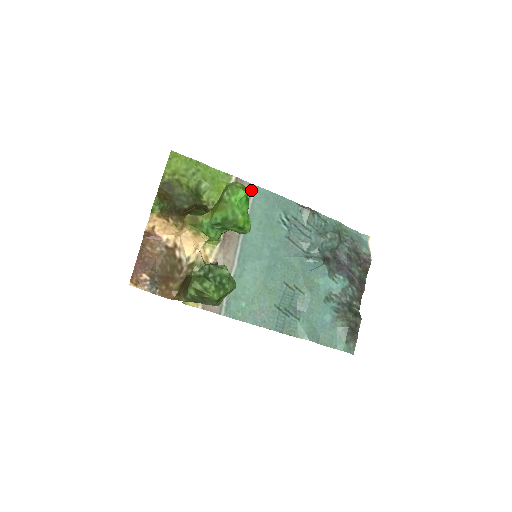
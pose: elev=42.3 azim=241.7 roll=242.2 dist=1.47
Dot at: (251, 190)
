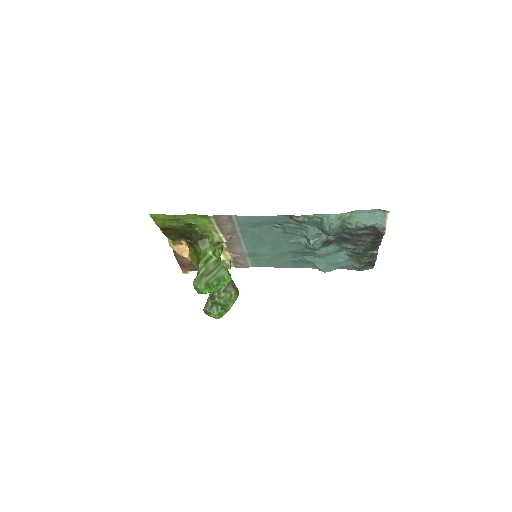
Dot at: (232, 219)
